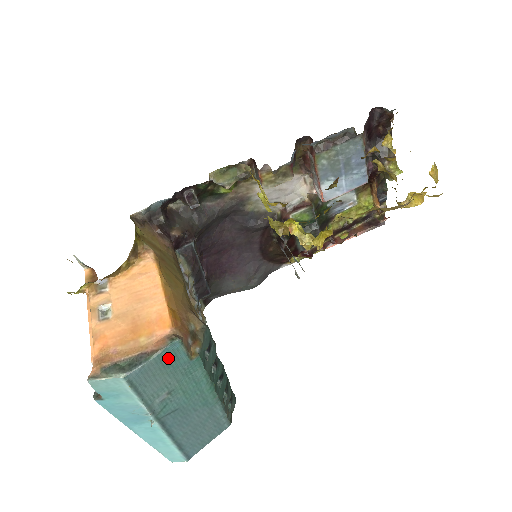
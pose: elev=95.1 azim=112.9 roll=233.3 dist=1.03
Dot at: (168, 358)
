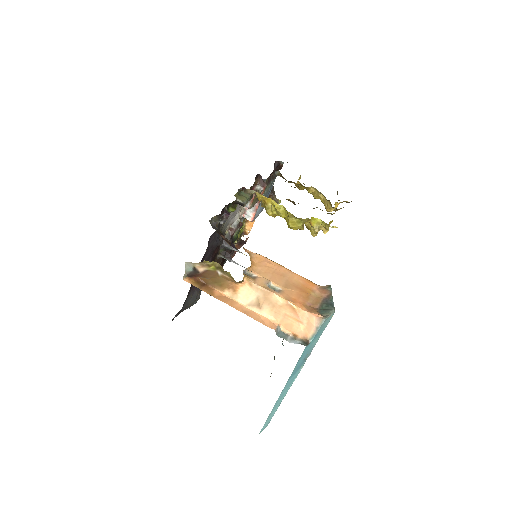
Dot at: occluded
